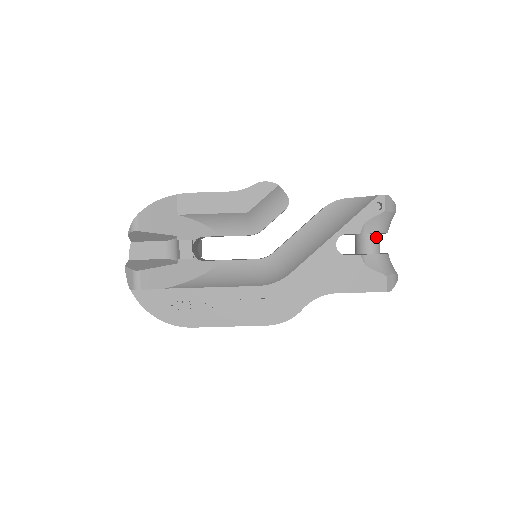
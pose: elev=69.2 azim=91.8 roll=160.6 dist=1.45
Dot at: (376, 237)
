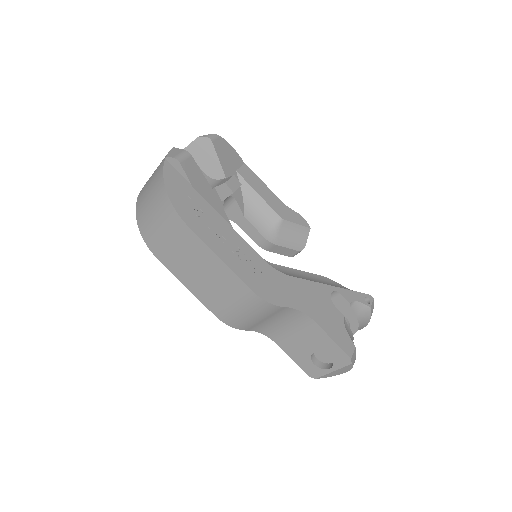
Dot at: (349, 326)
